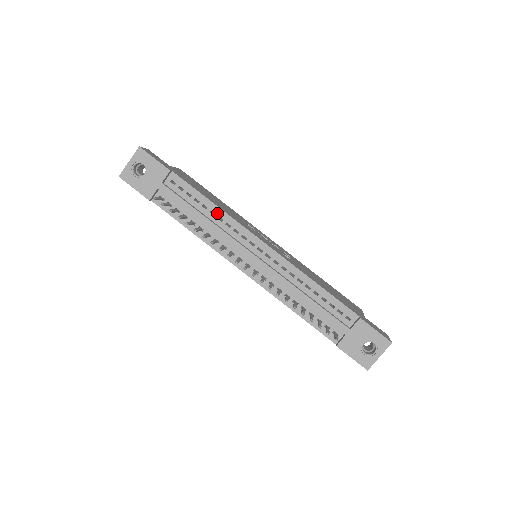
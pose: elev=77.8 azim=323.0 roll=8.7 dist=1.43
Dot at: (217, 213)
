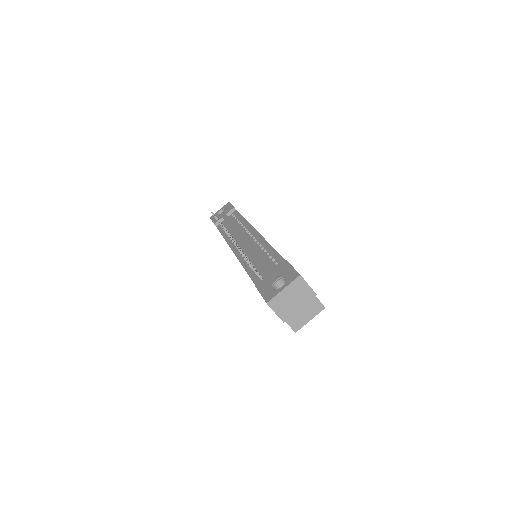
Dot at: (243, 223)
